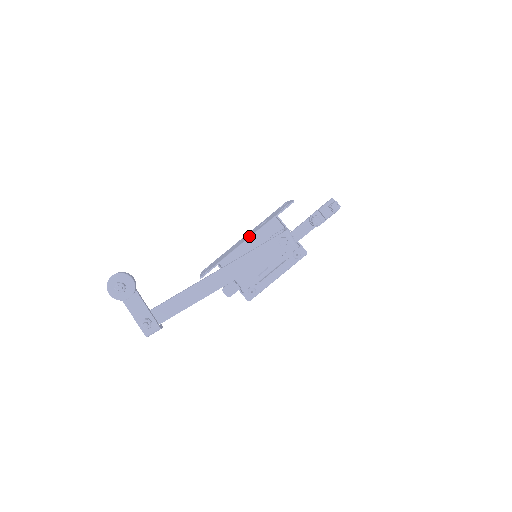
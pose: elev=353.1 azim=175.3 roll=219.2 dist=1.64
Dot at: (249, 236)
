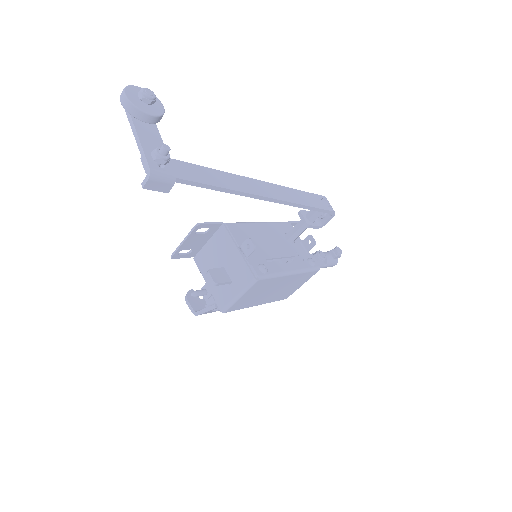
Dot at: occluded
